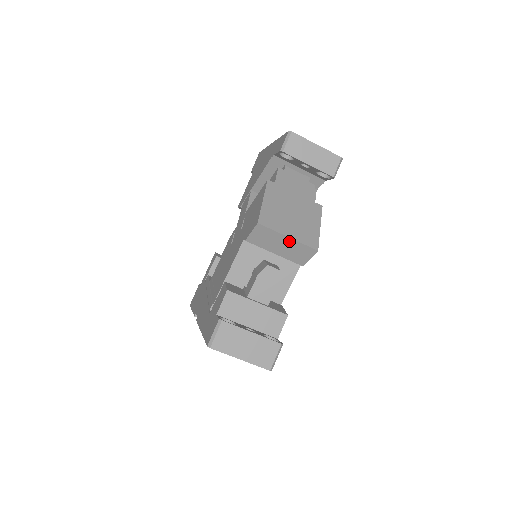
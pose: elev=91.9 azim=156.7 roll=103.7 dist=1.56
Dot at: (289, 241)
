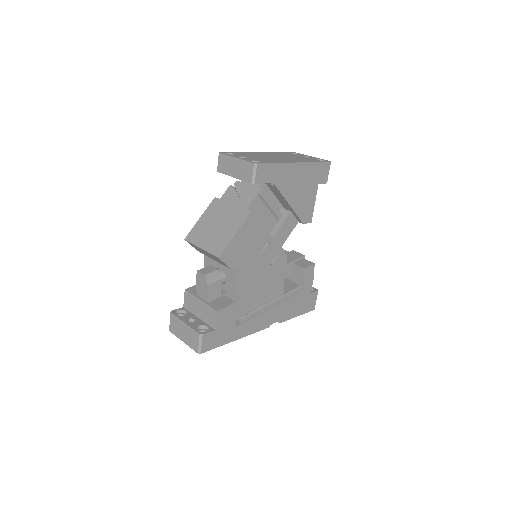
Dot at: (205, 251)
